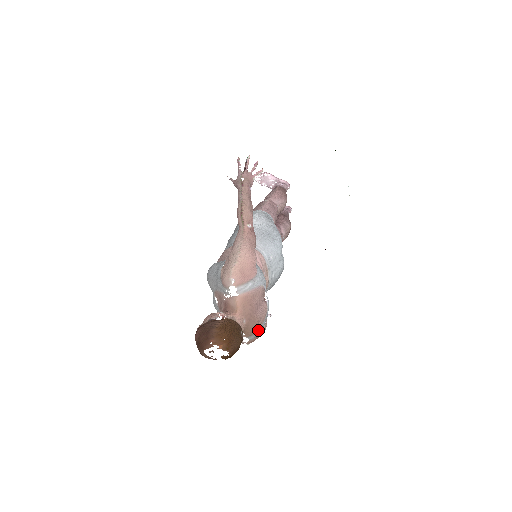
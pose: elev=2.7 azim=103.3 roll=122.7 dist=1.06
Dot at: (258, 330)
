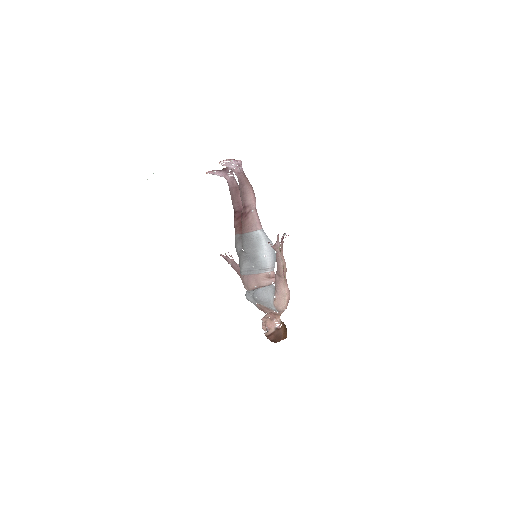
Dot at: occluded
